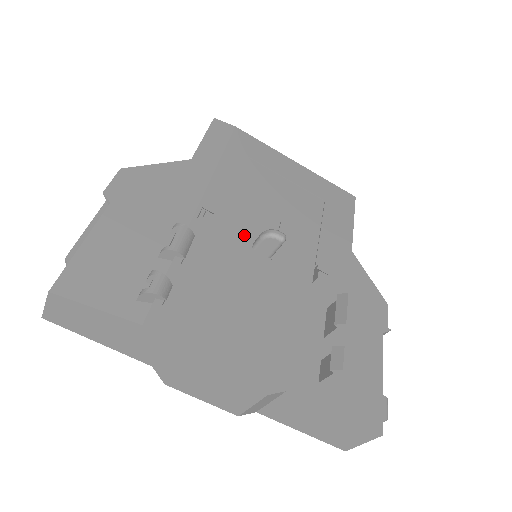
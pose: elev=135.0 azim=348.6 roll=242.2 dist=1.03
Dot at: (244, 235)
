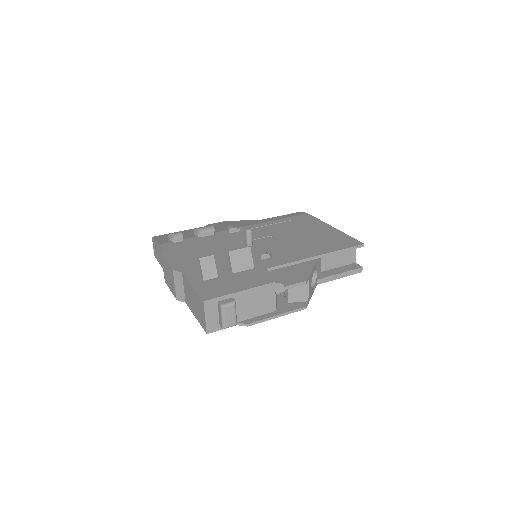
Dot at: occluded
